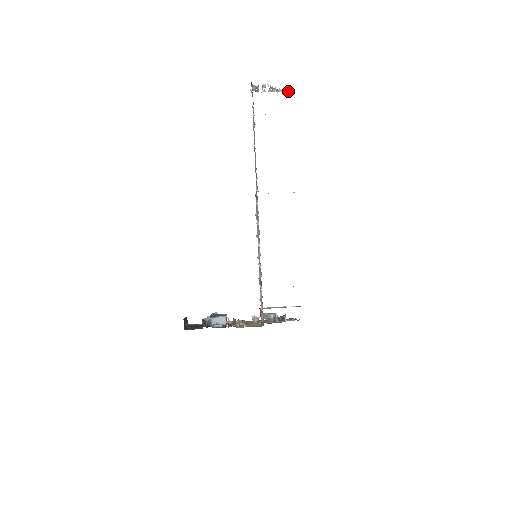
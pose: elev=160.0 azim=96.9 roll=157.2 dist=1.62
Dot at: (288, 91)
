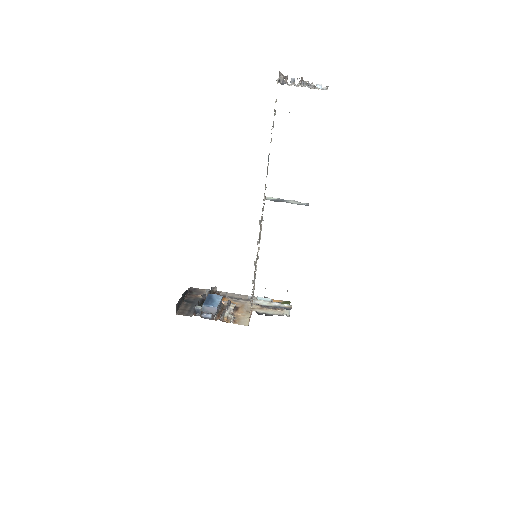
Dot at: (322, 88)
